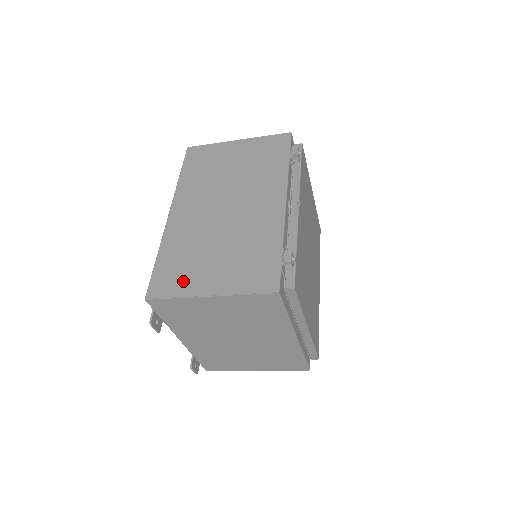
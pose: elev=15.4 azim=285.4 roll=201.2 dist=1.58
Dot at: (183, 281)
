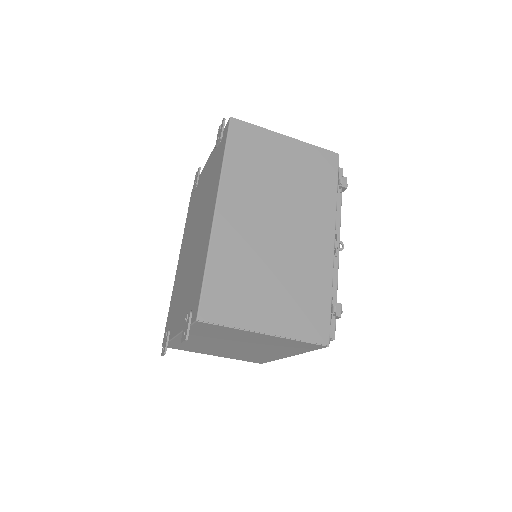
Dot at: (239, 308)
